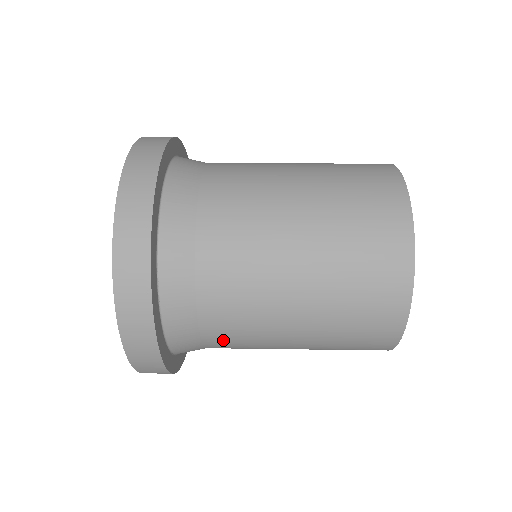
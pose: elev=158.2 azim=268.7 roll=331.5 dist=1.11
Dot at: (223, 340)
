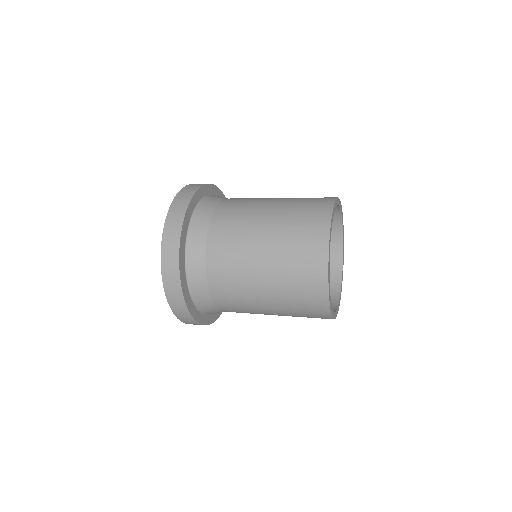
Dot at: (222, 293)
